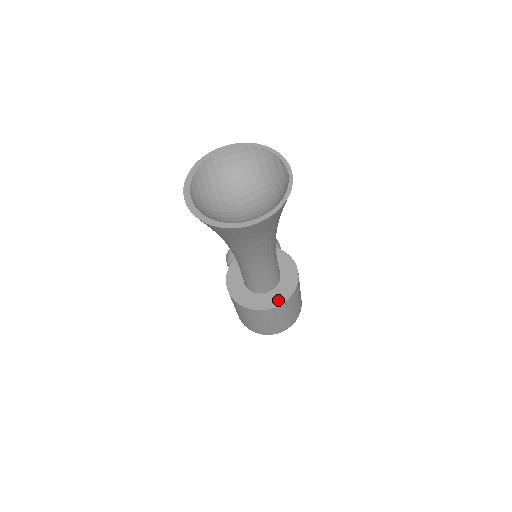
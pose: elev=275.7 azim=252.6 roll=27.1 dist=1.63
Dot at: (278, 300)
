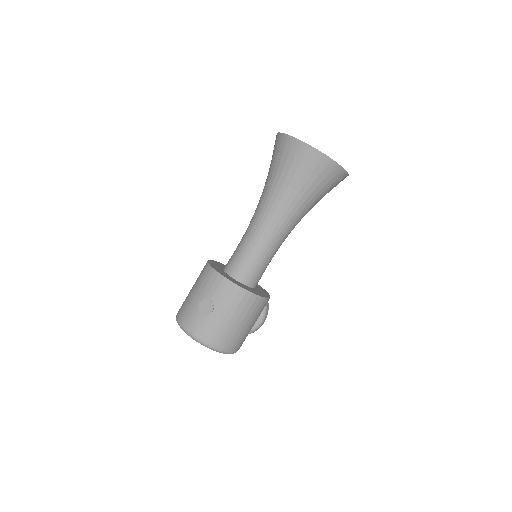
Dot at: (233, 281)
